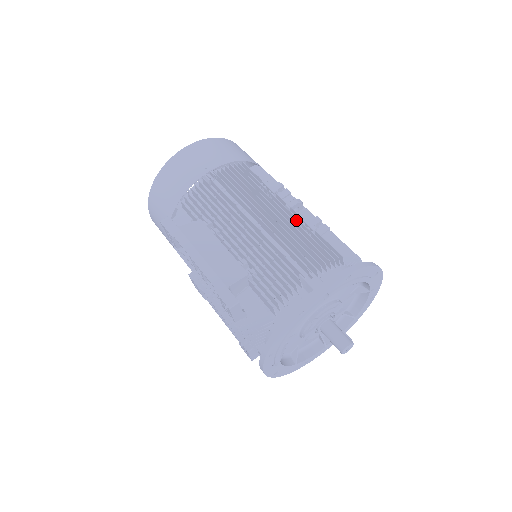
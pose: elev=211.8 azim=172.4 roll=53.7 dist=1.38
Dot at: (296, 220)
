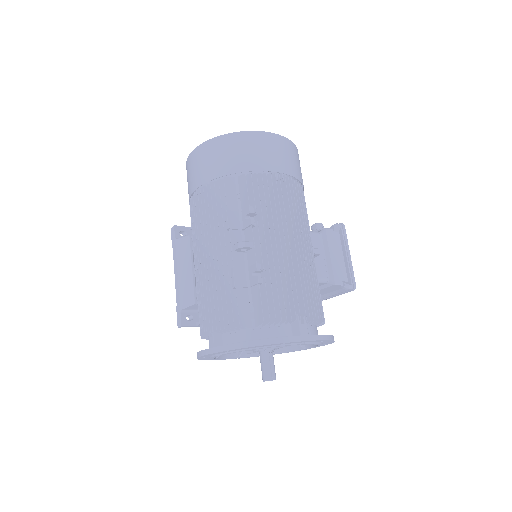
Dot at: (231, 268)
